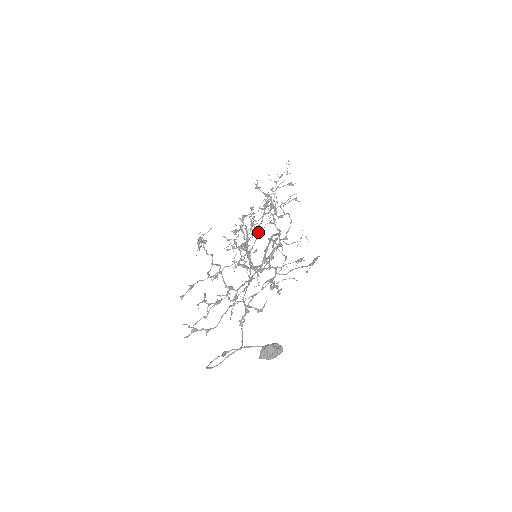
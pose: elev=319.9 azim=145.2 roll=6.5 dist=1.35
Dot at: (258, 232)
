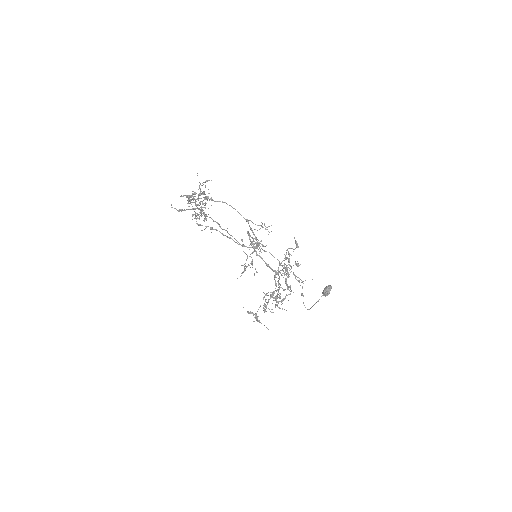
Dot at: (228, 233)
